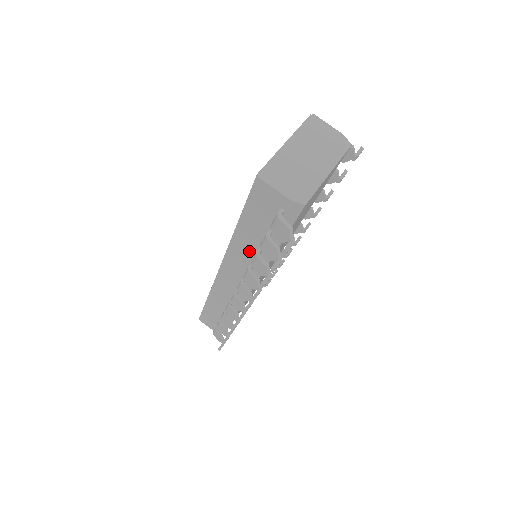
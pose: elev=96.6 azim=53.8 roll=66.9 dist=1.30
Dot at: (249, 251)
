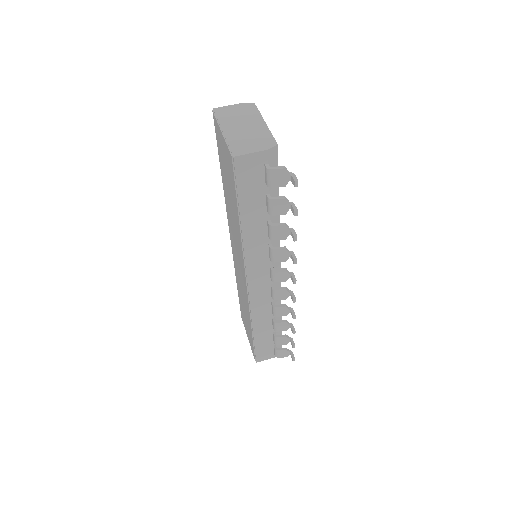
Dot at: (261, 234)
